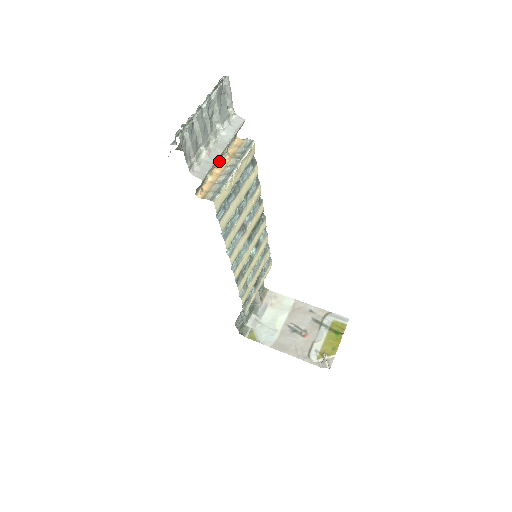
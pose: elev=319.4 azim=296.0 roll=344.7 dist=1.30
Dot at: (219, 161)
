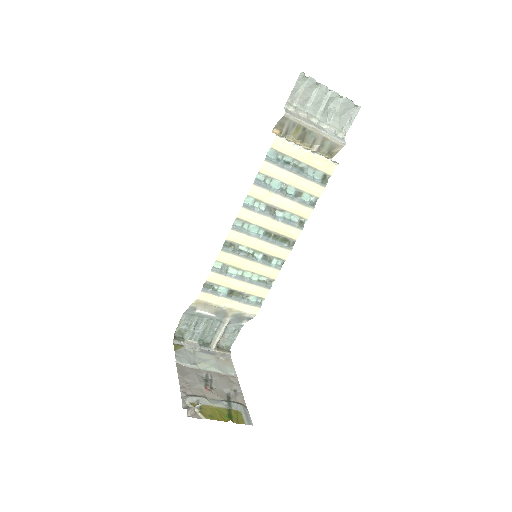
Dot at: (306, 147)
